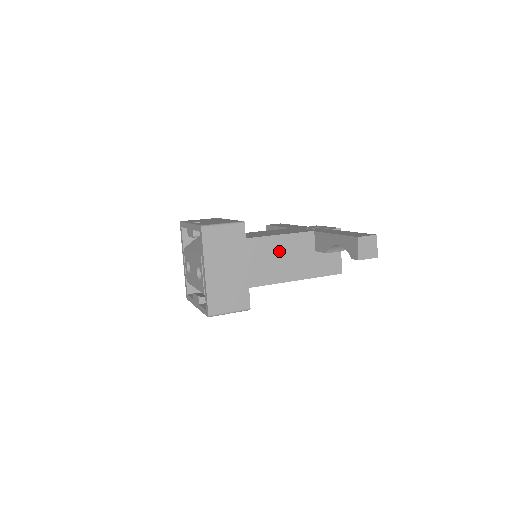
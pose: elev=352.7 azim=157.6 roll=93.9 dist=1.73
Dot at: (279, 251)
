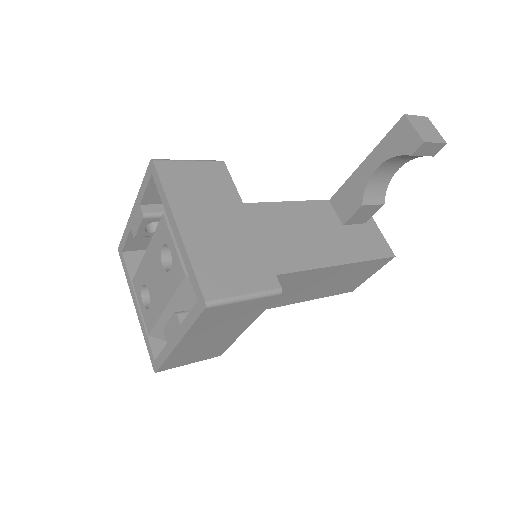
Dot at: (290, 223)
